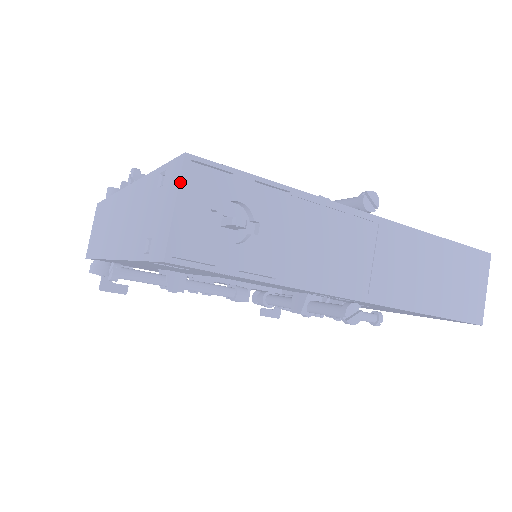
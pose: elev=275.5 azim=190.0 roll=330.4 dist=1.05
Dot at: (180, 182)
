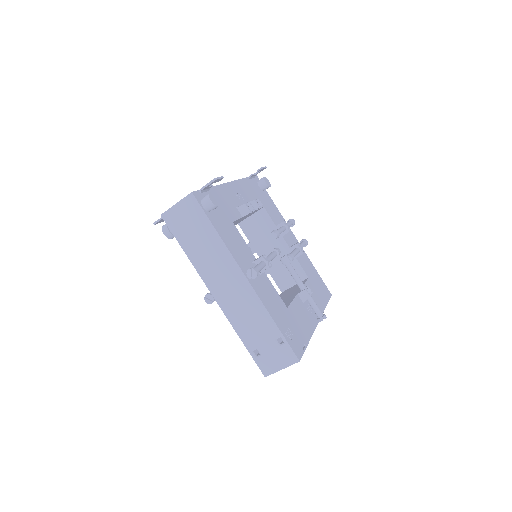
Dot at: occluded
